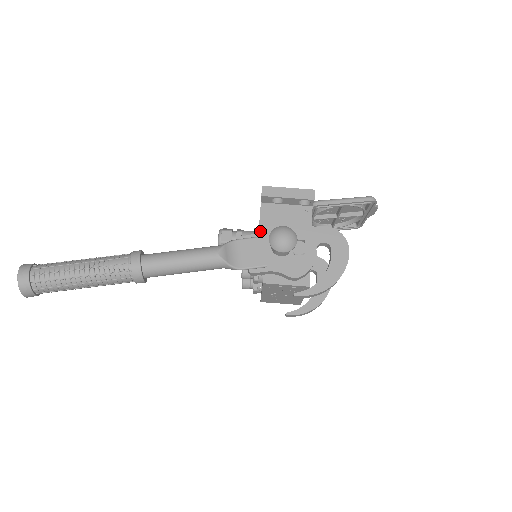
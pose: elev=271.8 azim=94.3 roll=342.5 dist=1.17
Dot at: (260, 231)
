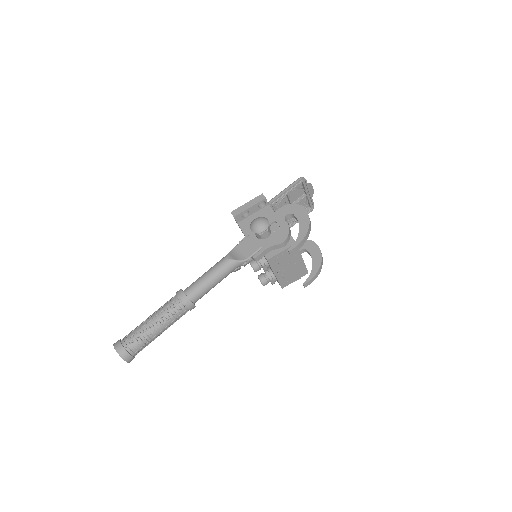
Dot at: occluded
